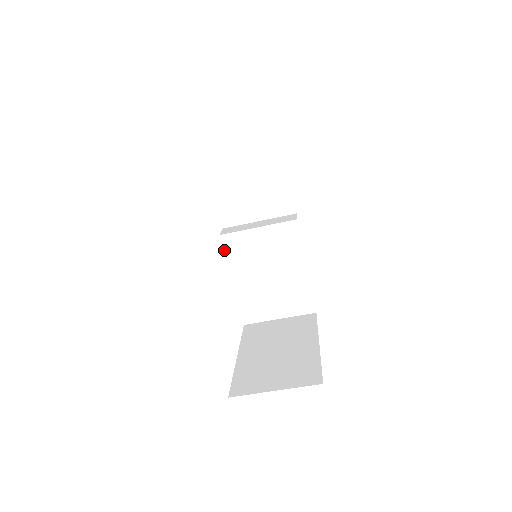
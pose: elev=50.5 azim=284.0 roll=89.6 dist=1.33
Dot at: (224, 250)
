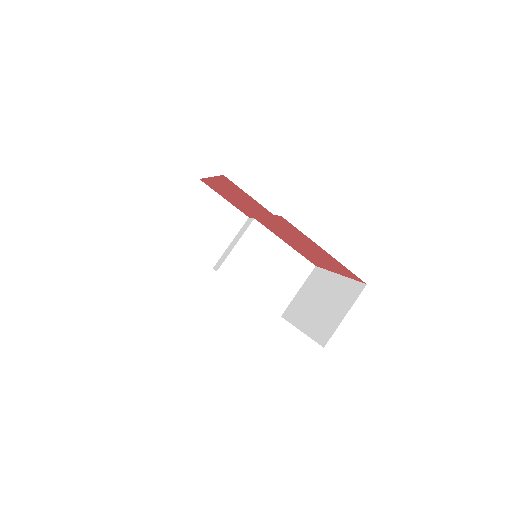
Dot at: occluded
